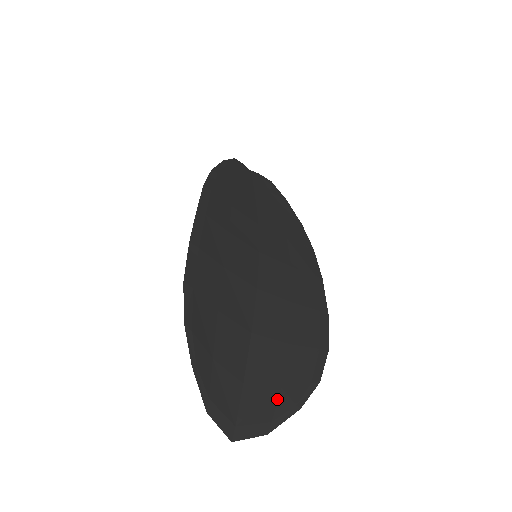
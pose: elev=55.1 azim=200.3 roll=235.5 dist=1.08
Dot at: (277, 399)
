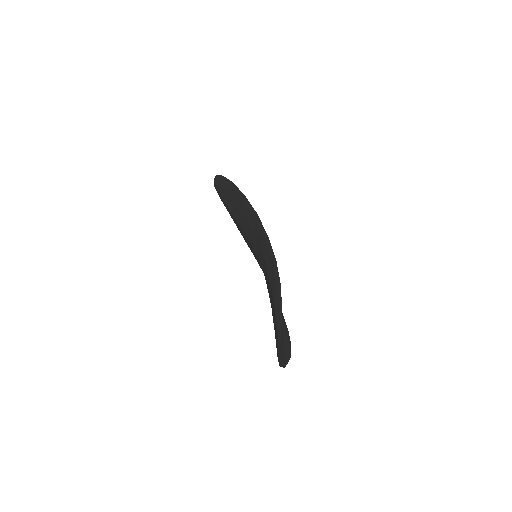
Dot at: (284, 349)
